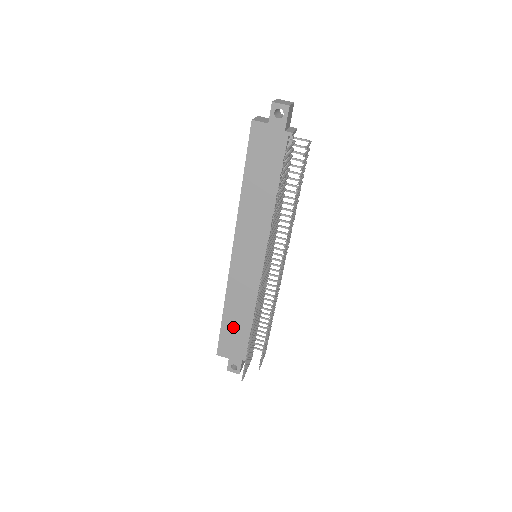
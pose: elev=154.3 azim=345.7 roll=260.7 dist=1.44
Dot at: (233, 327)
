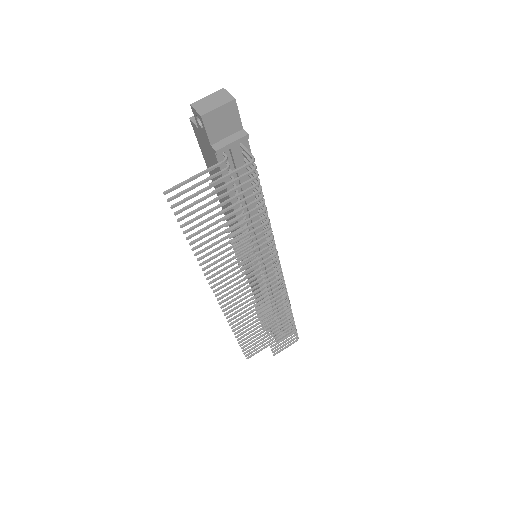
Dot at: occluded
